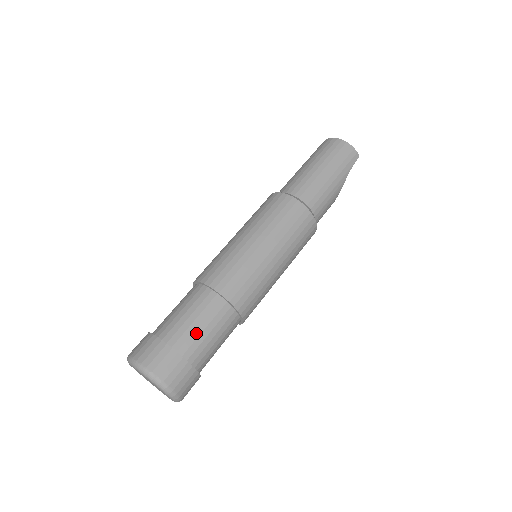
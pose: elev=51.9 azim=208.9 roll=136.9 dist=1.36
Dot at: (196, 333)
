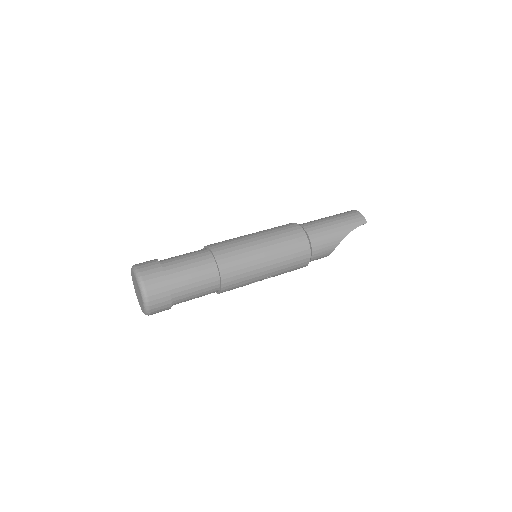
Dot at: (181, 264)
